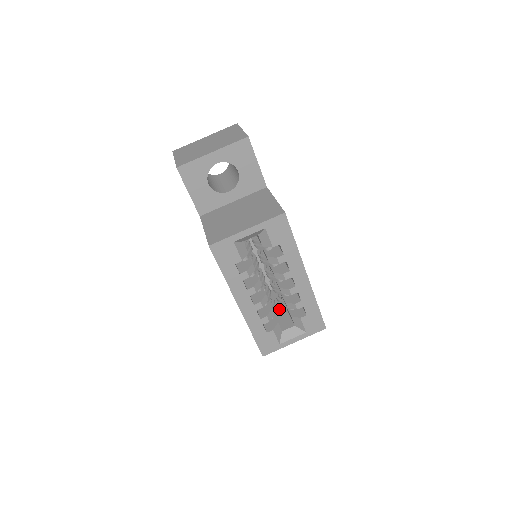
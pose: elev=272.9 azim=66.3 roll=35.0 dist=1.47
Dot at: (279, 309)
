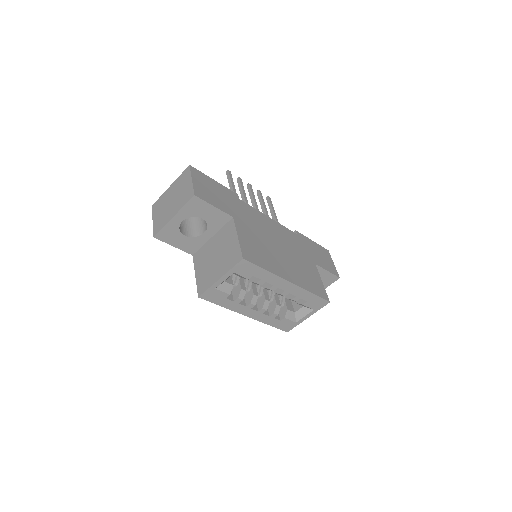
Dot at: occluded
